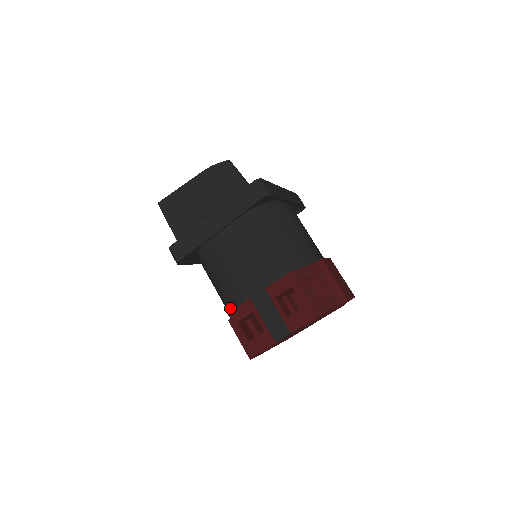
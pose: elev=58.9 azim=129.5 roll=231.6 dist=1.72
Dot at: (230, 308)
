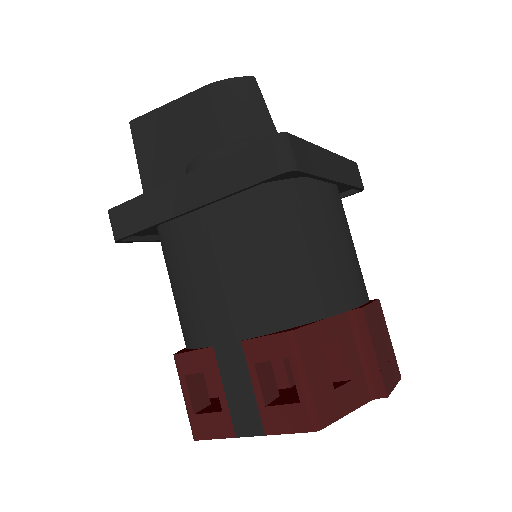
Dot at: (184, 340)
